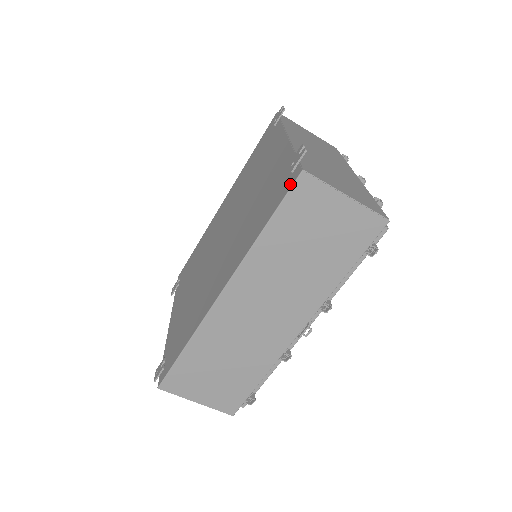
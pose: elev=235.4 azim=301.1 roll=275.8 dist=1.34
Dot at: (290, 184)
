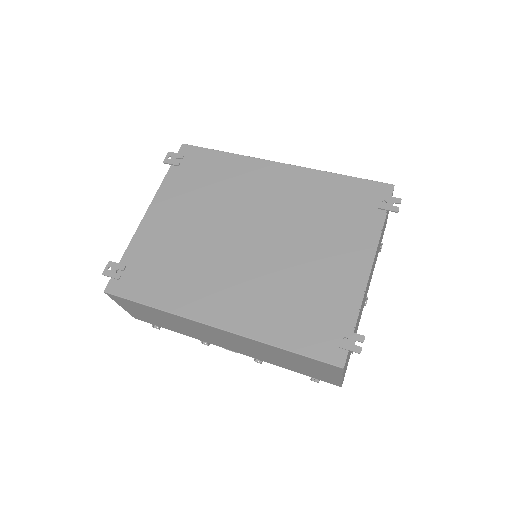
Dot at: (328, 358)
